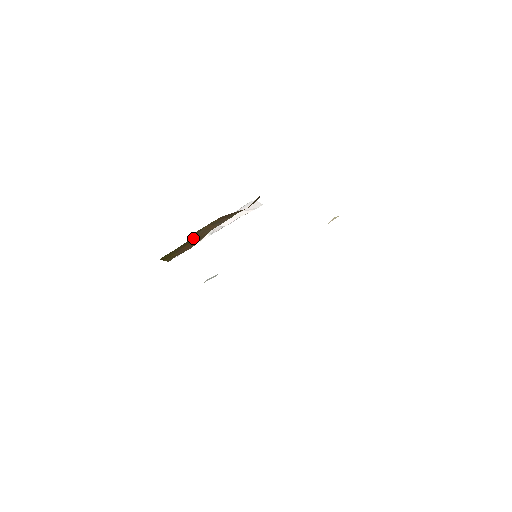
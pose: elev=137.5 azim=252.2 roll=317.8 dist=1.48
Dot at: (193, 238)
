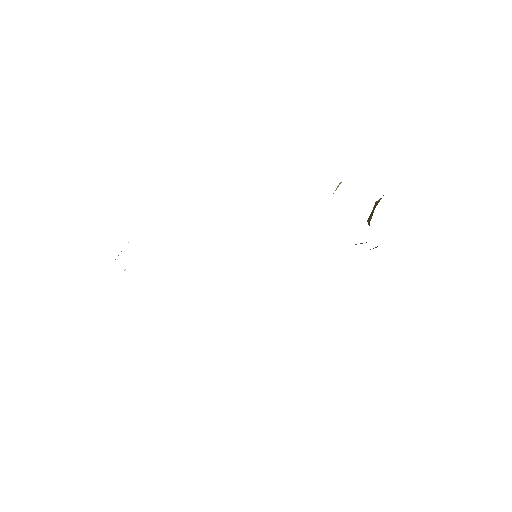
Dot at: occluded
